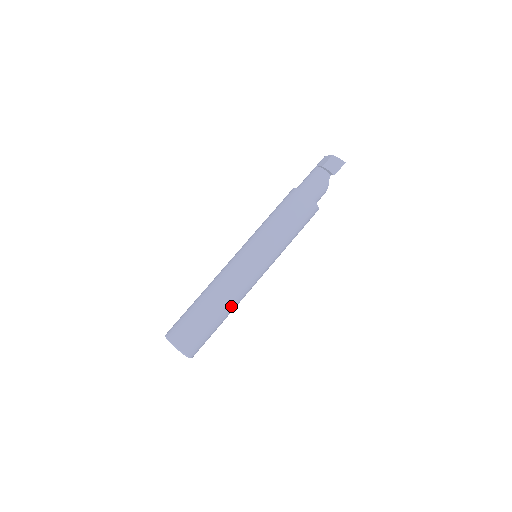
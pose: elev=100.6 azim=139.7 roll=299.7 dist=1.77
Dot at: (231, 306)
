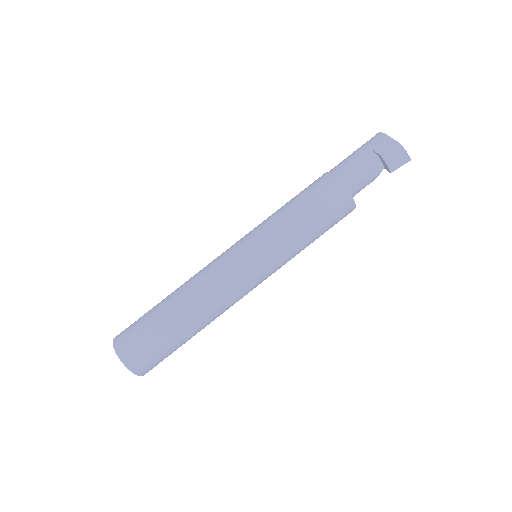
Dot at: (211, 321)
